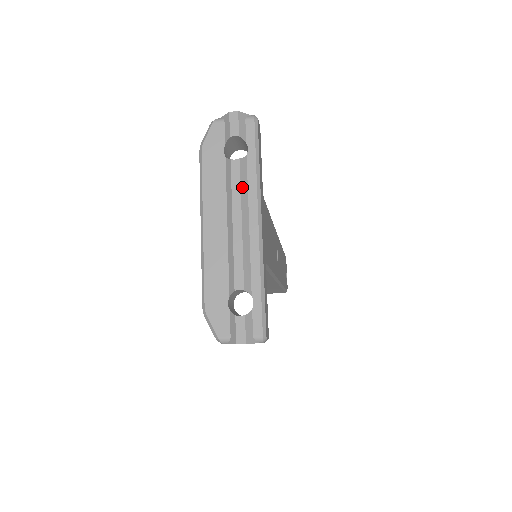
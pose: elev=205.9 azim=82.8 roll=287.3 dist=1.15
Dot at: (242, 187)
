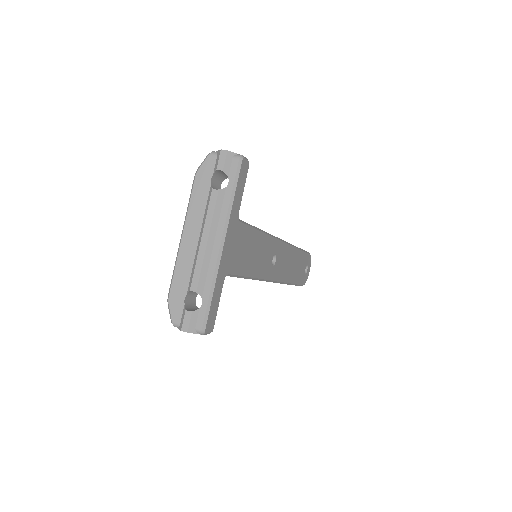
Dot at: (215, 213)
